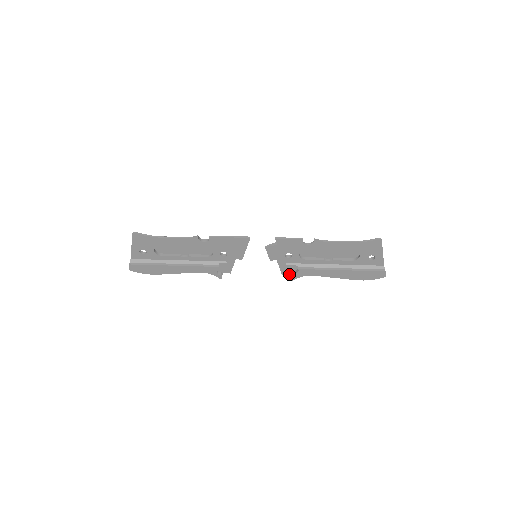
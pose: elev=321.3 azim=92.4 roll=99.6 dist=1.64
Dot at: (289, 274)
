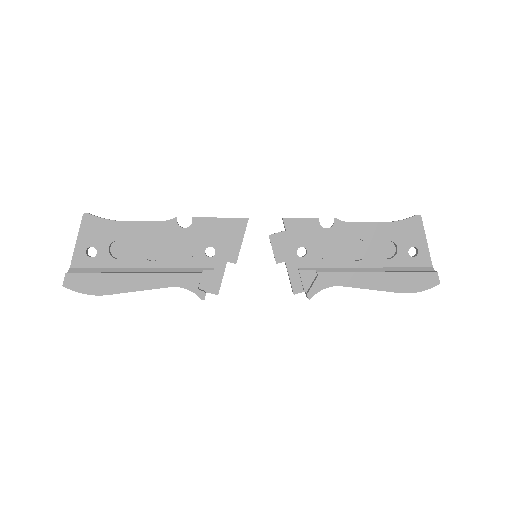
Dot at: (304, 290)
